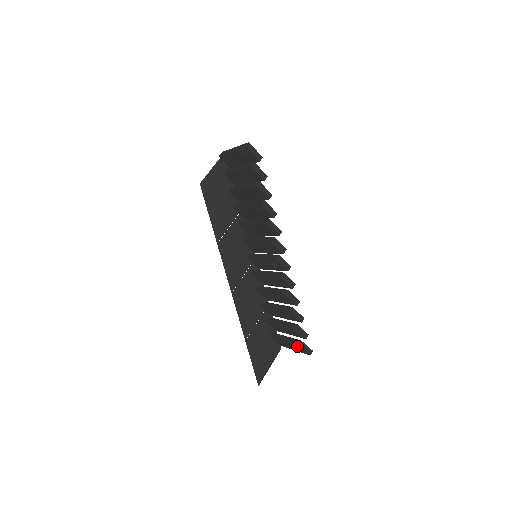
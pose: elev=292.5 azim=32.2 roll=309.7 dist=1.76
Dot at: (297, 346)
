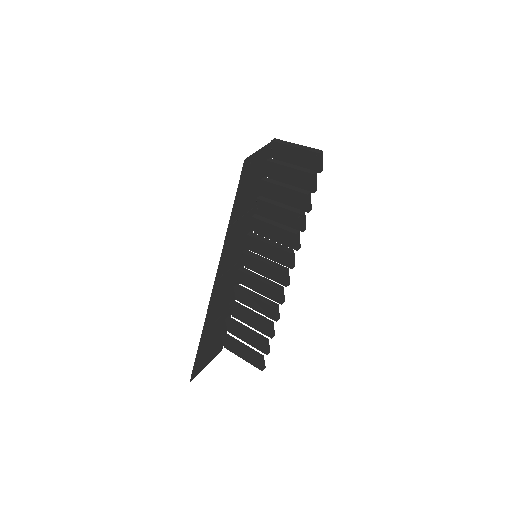
Dot at: (255, 359)
